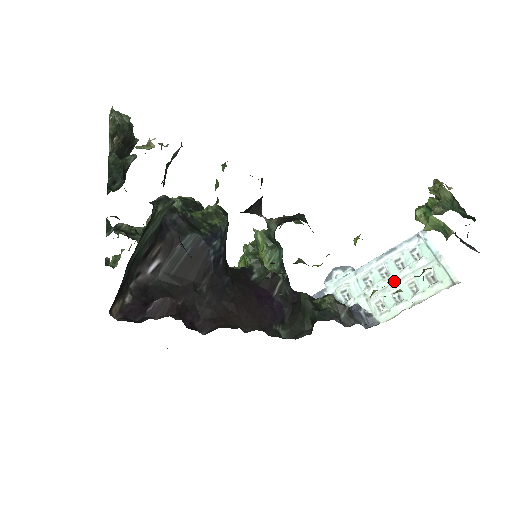
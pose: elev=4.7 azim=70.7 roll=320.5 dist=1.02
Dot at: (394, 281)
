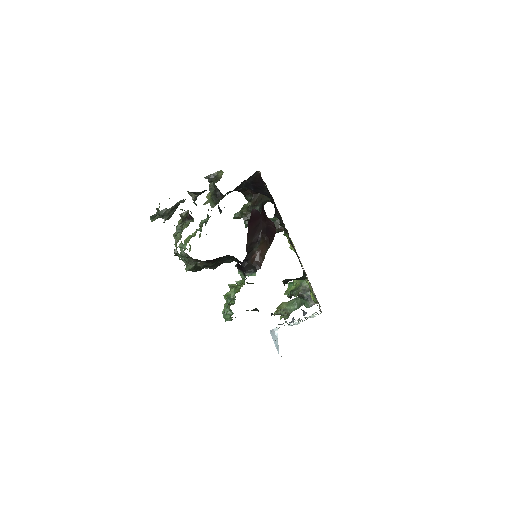
Dot at: occluded
